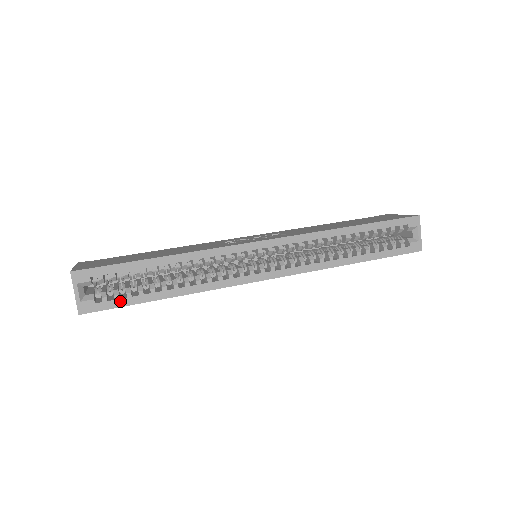
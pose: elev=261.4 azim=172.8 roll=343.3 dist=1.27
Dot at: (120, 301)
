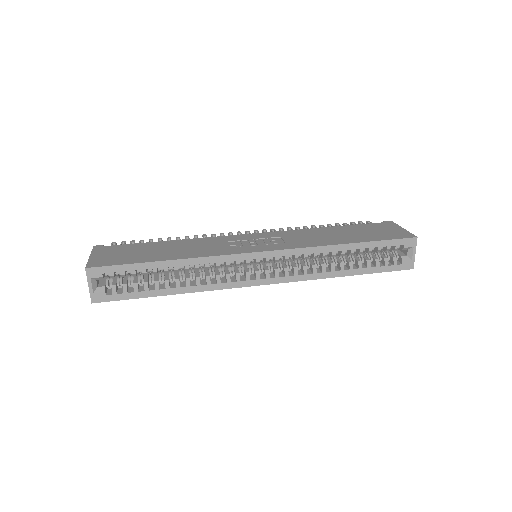
Dot at: (128, 295)
